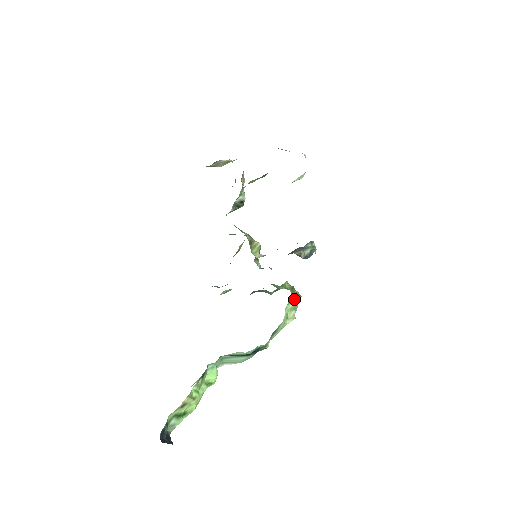
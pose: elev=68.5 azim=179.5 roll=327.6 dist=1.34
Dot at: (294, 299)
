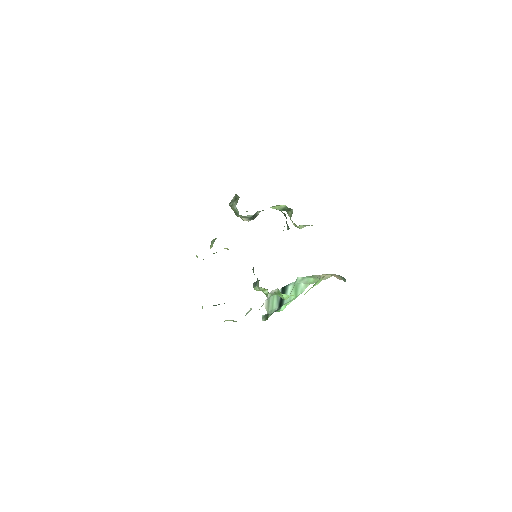
Dot at: (261, 306)
